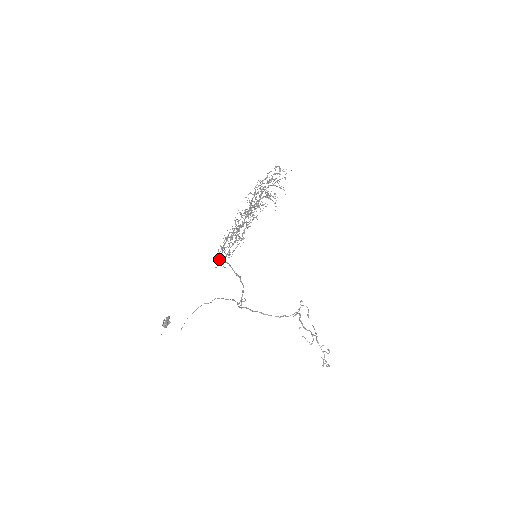
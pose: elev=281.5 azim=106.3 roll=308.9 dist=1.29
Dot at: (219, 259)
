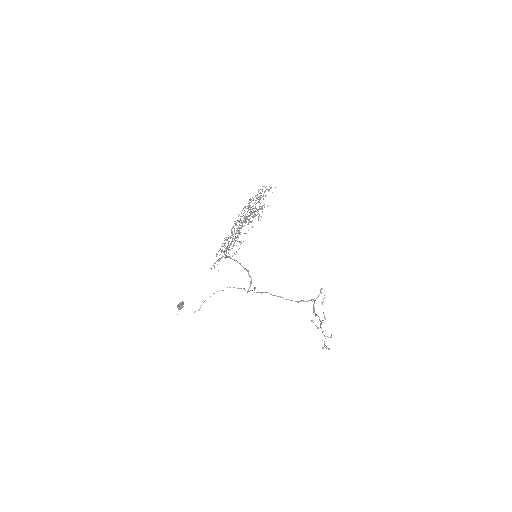
Dot at: (225, 258)
